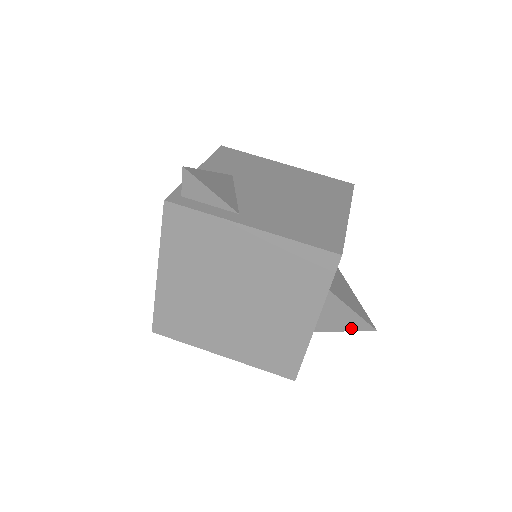
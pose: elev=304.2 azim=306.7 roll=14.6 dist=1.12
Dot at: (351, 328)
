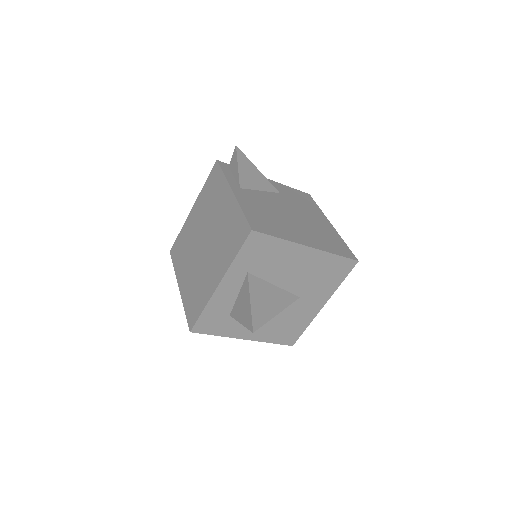
Dot at: (245, 322)
